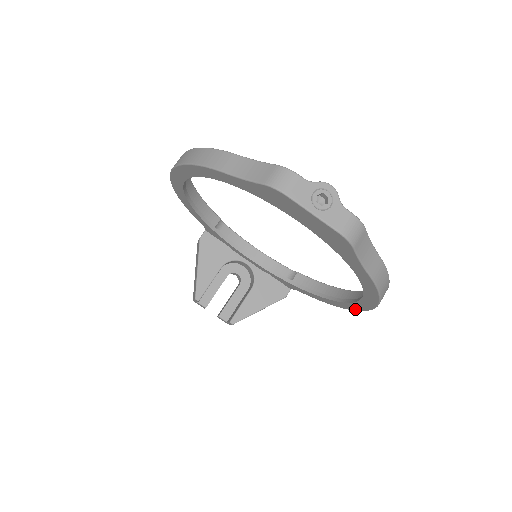
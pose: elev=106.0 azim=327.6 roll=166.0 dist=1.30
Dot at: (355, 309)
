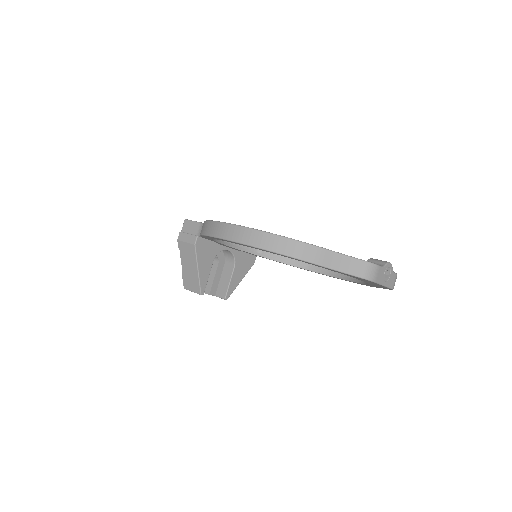
Dot at: occluded
